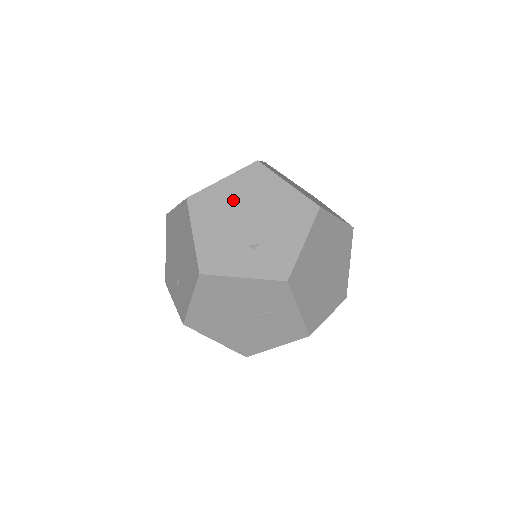
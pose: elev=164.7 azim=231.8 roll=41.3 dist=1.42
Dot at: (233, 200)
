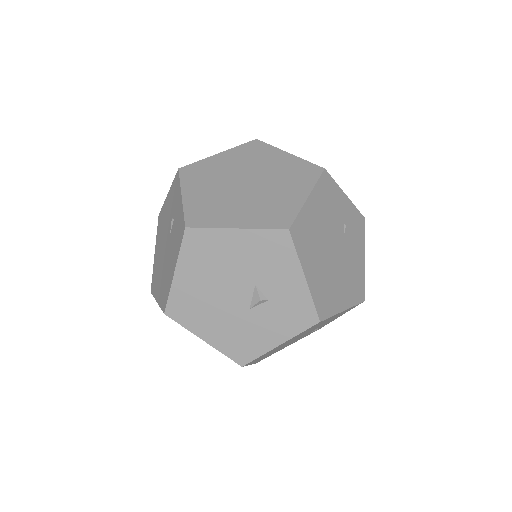
Dot at: occluded
